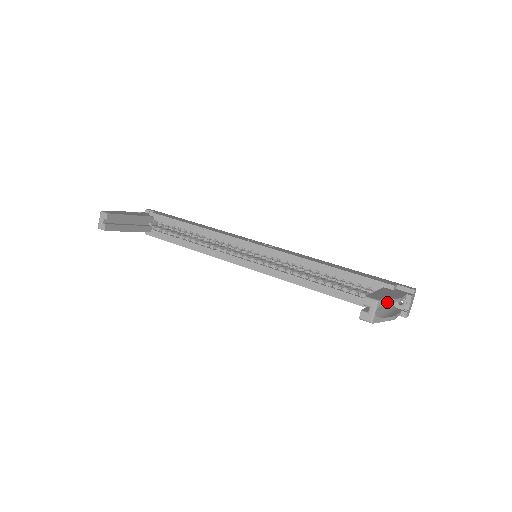
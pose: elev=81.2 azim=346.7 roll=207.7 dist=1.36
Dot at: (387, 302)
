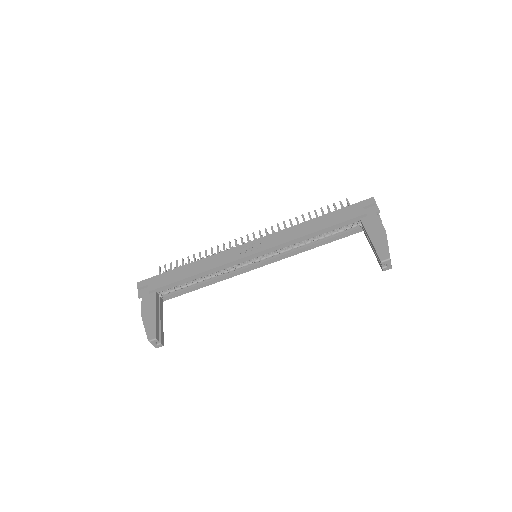
Dot at: (388, 248)
